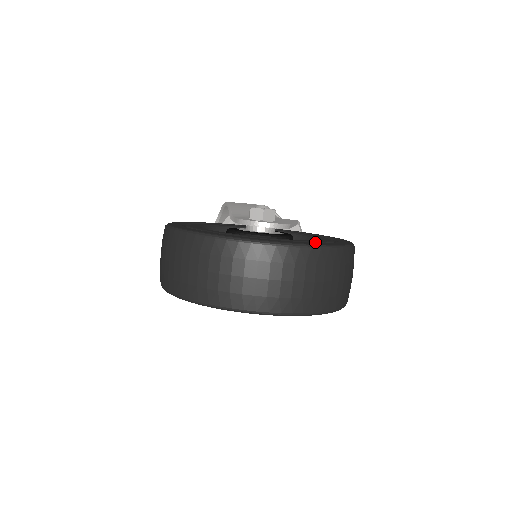
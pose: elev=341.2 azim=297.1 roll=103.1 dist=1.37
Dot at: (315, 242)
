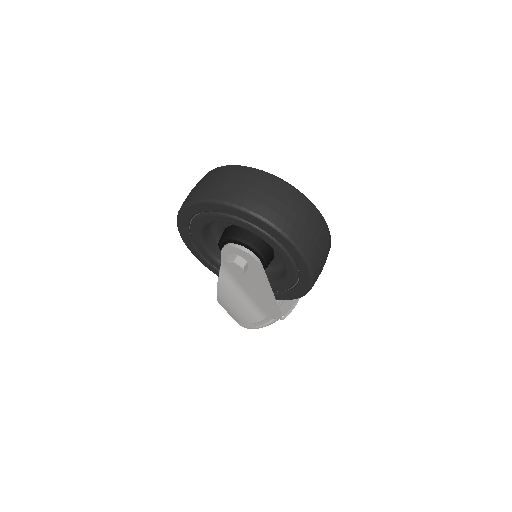
Dot at: occluded
